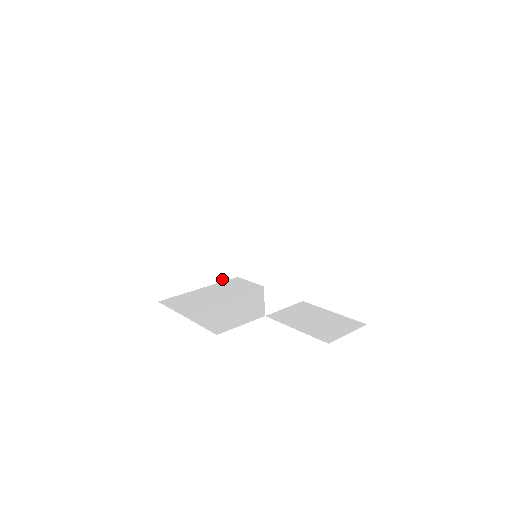
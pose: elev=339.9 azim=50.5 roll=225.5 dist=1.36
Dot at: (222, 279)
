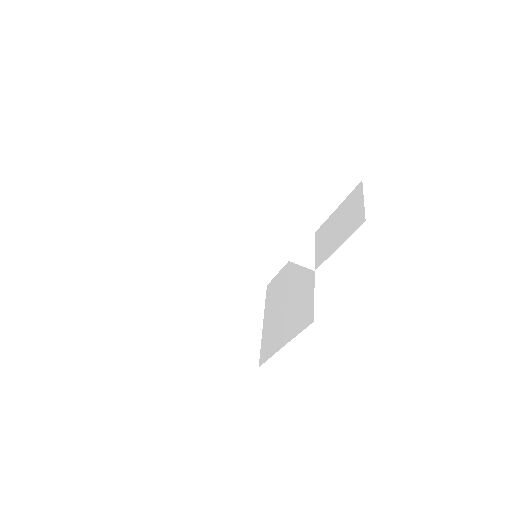
Dot at: (263, 300)
